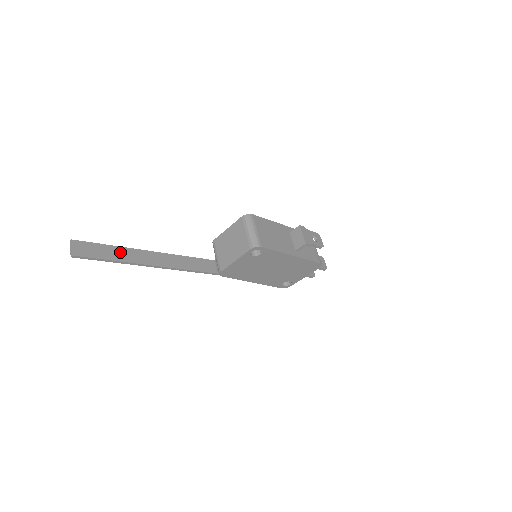
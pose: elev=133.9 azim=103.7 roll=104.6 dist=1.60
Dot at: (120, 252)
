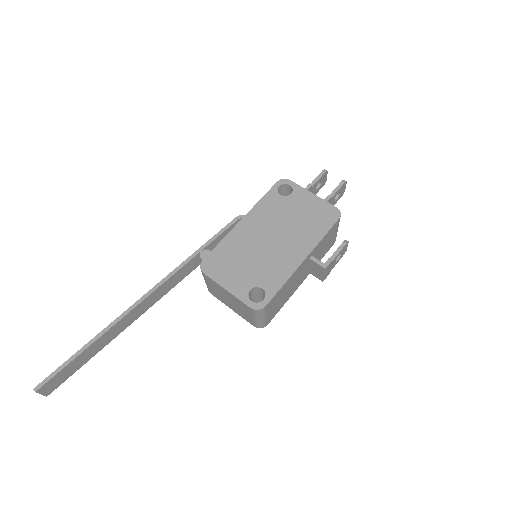
Dot at: (91, 350)
